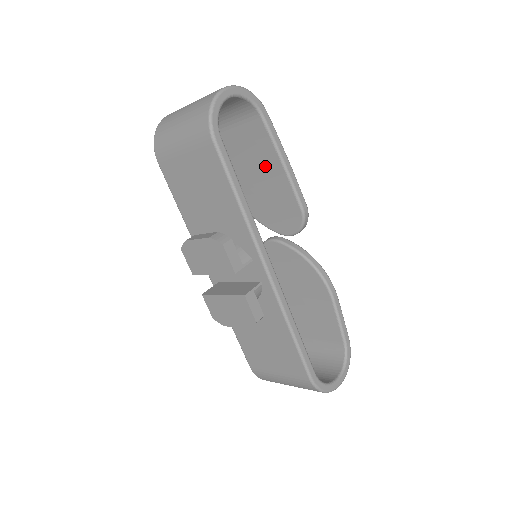
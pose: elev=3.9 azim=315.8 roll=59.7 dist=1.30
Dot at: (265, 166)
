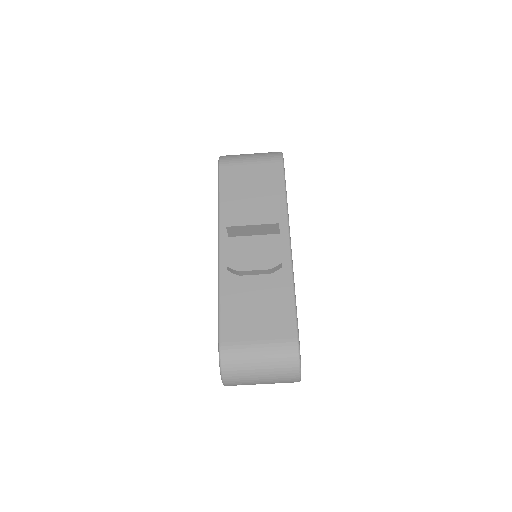
Dot at: occluded
